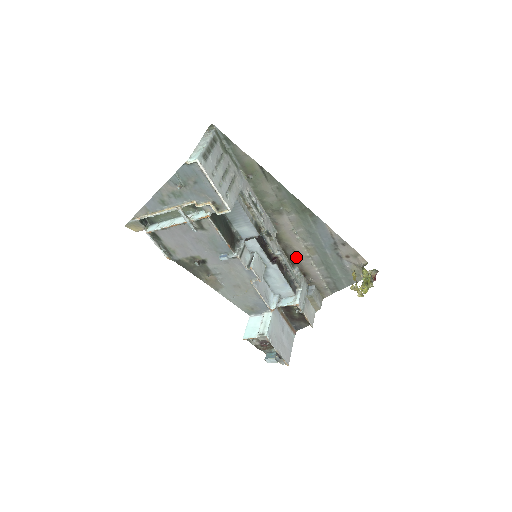
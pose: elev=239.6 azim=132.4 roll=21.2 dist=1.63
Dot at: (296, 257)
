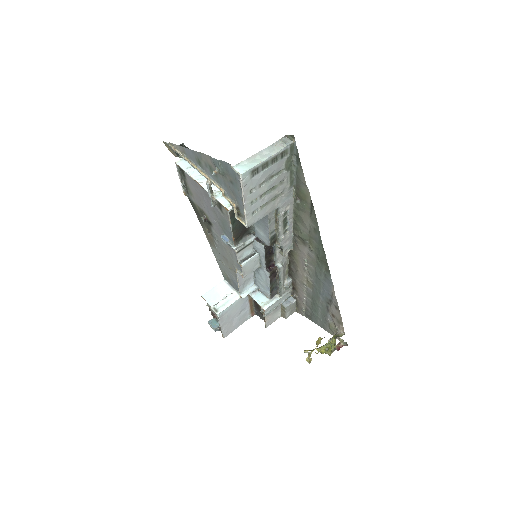
Dot at: (295, 275)
